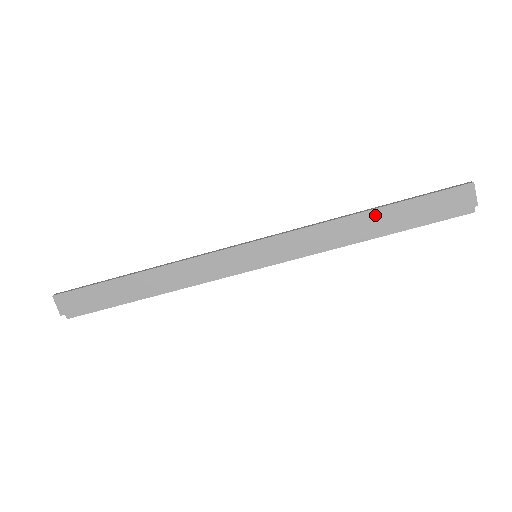
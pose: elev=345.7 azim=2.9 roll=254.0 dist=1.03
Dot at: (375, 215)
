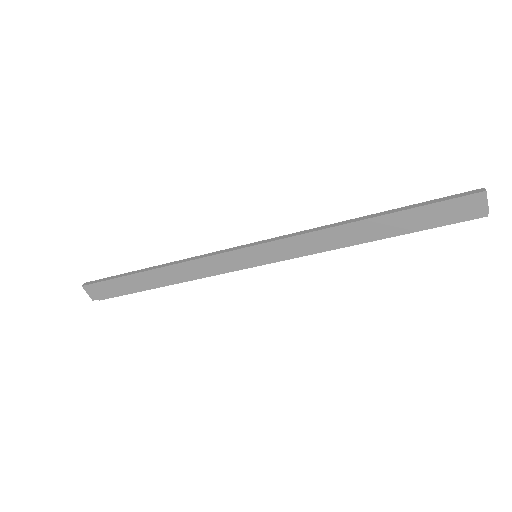
Dot at: (373, 223)
